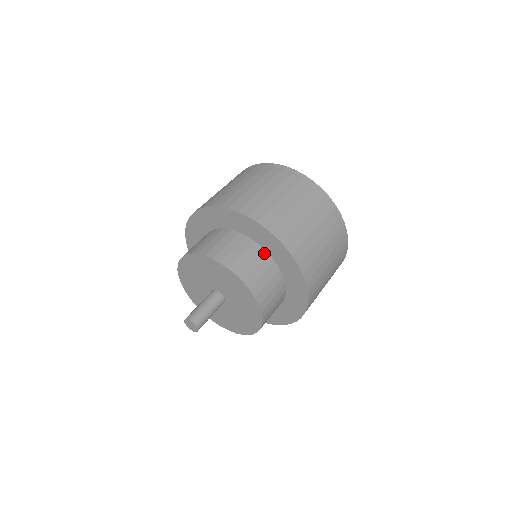
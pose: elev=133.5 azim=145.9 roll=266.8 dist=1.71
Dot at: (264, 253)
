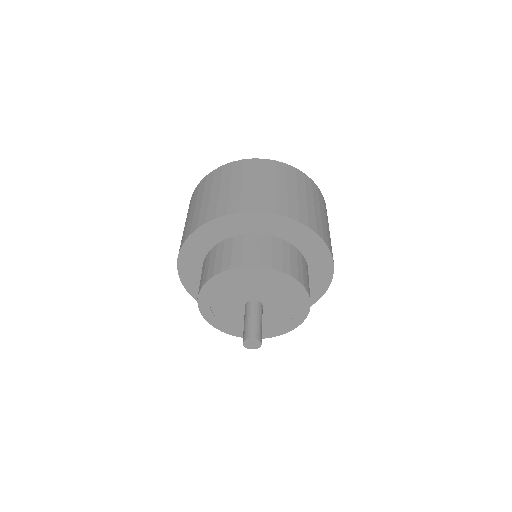
Dot at: (286, 243)
